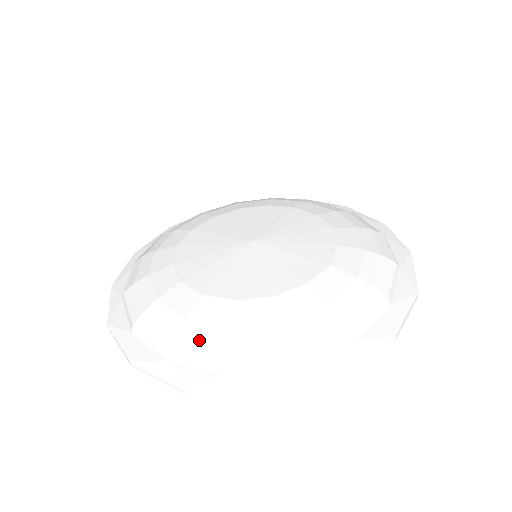
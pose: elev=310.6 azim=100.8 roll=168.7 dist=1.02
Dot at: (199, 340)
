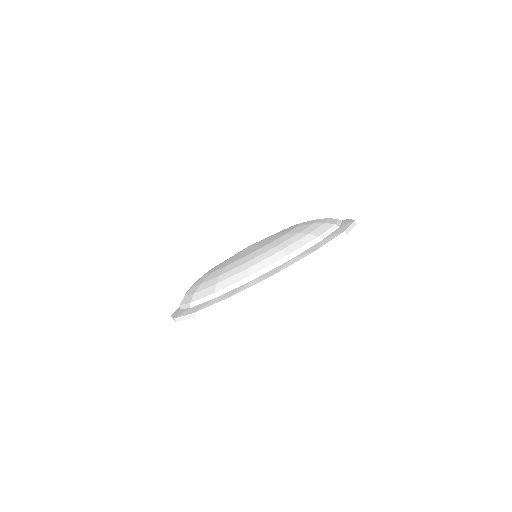
Dot at: (189, 294)
